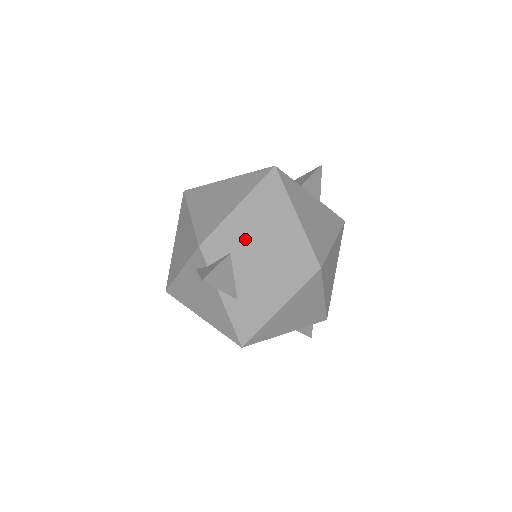
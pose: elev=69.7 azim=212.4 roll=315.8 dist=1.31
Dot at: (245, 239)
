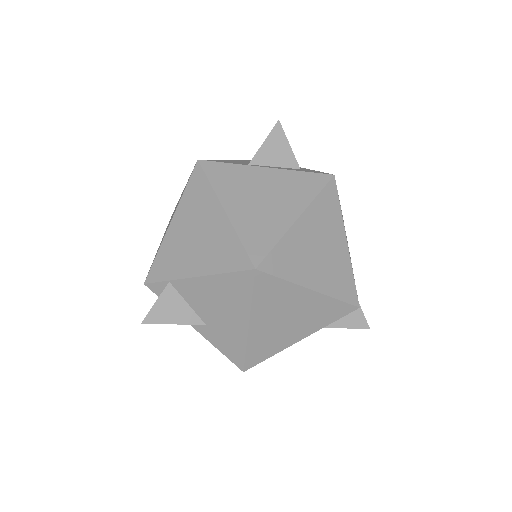
Dot at: (179, 261)
